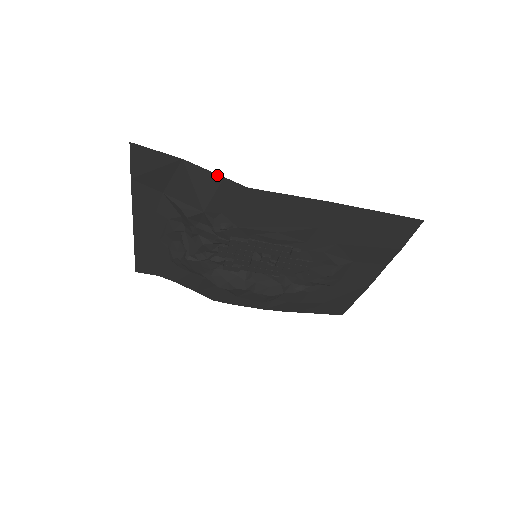
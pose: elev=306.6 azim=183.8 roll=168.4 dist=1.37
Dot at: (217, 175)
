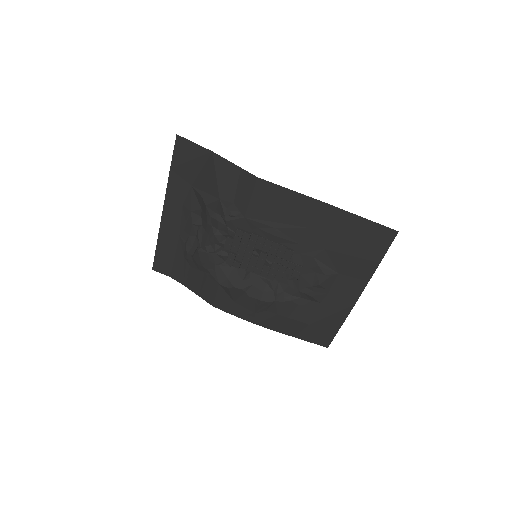
Dot at: (236, 166)
